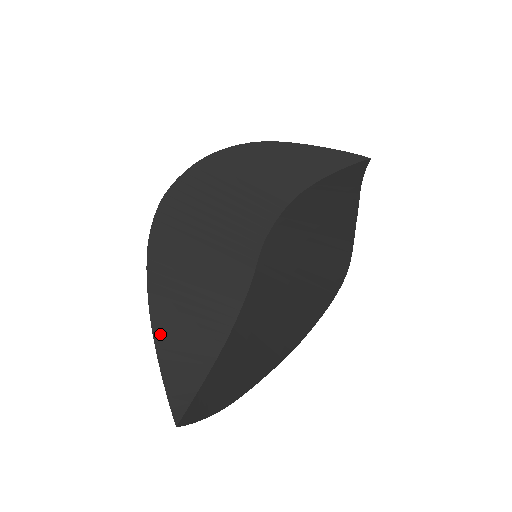
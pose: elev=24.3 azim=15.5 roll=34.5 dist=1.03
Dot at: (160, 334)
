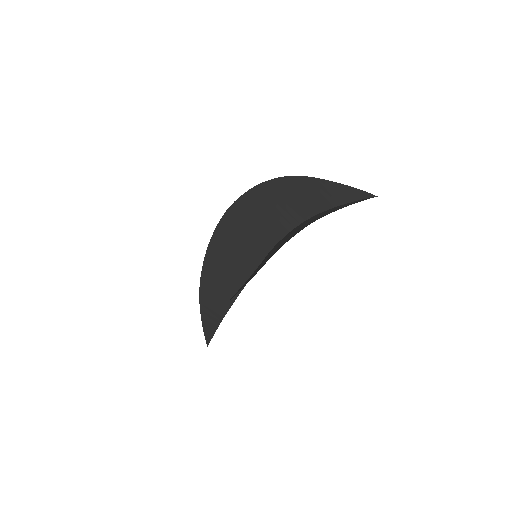
Dot at: (203, 289)
